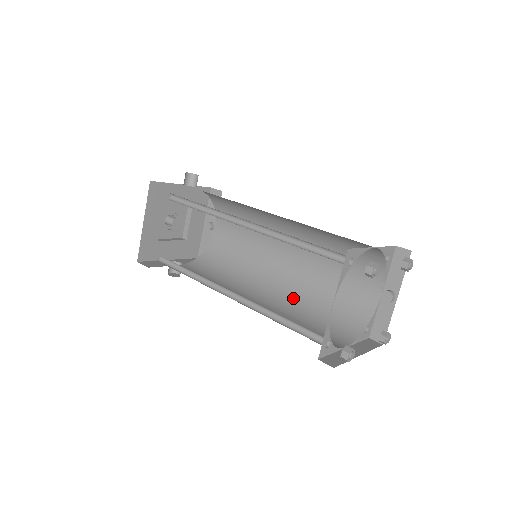
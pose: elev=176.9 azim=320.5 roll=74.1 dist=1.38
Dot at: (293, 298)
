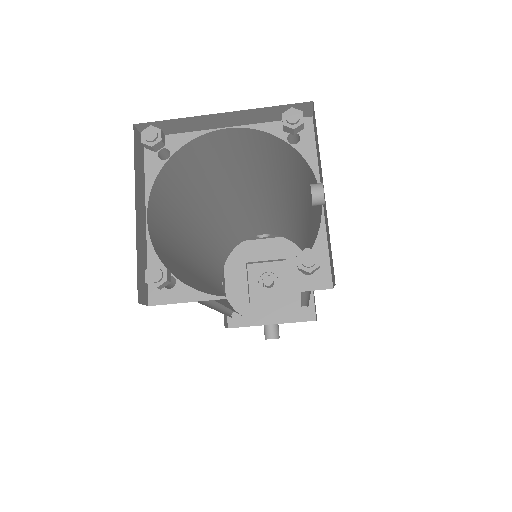
Dot at: occluded
